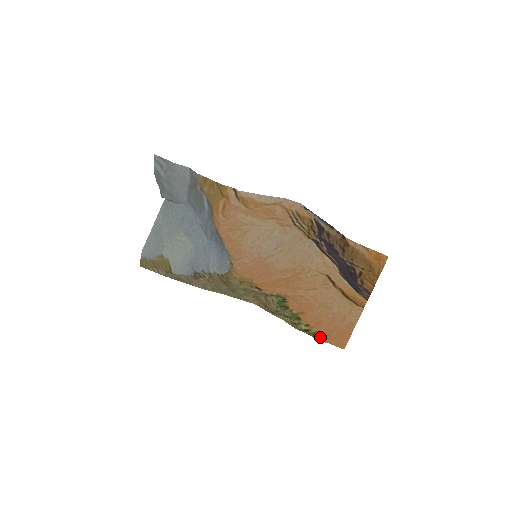
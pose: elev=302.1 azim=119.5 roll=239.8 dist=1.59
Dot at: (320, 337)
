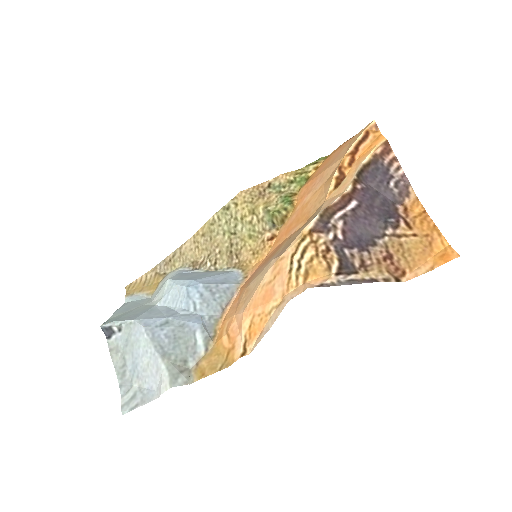
Dot at: occluded
